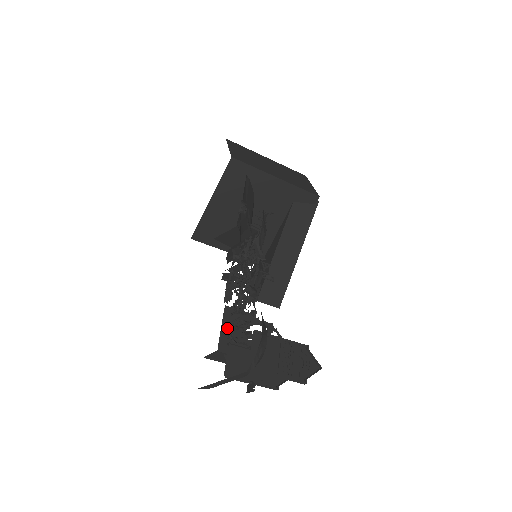
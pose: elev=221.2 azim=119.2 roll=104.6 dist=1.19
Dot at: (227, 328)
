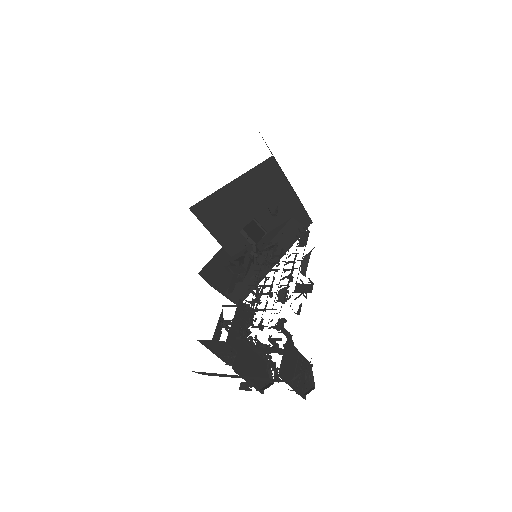
Dot at: (236, 321)
